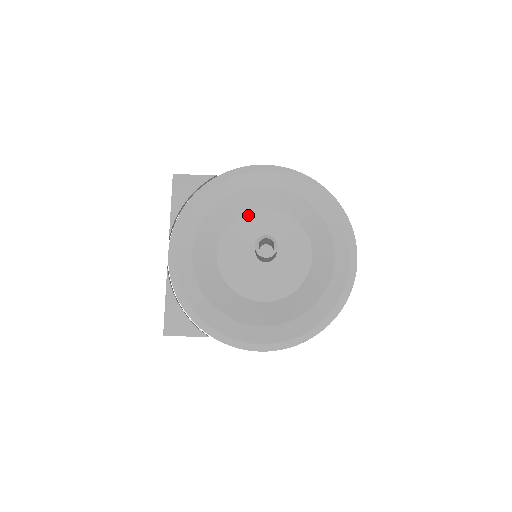
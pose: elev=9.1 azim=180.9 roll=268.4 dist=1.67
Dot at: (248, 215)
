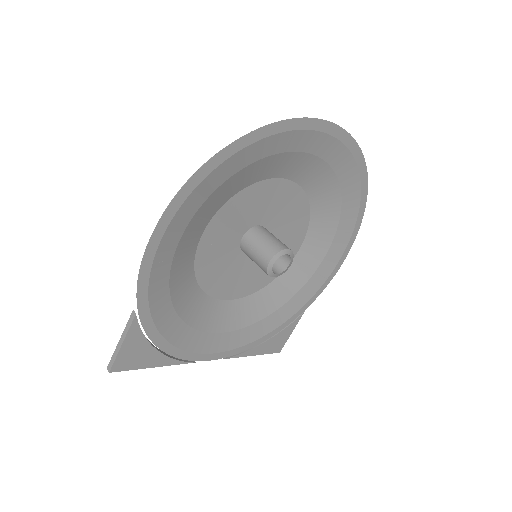
Dot at: (200, 260)
